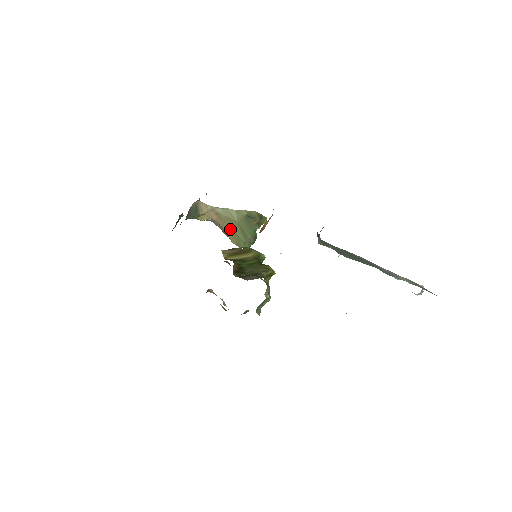
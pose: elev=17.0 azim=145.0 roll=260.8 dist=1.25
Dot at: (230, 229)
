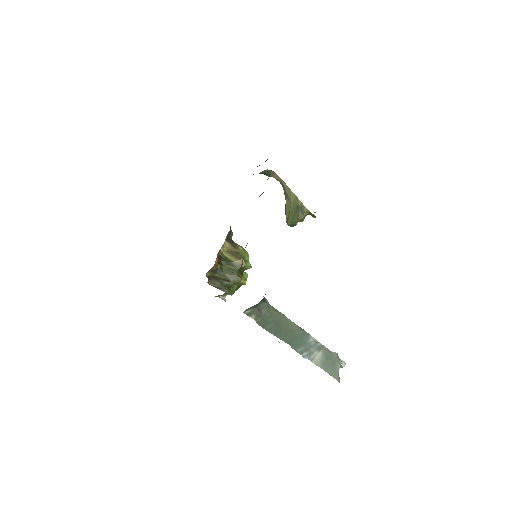
Dot at: (286, 203)
